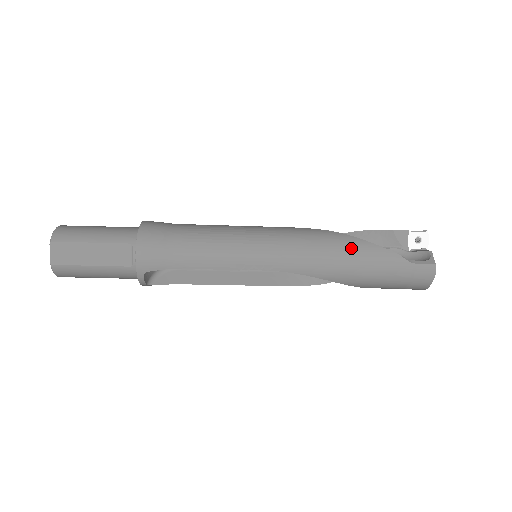
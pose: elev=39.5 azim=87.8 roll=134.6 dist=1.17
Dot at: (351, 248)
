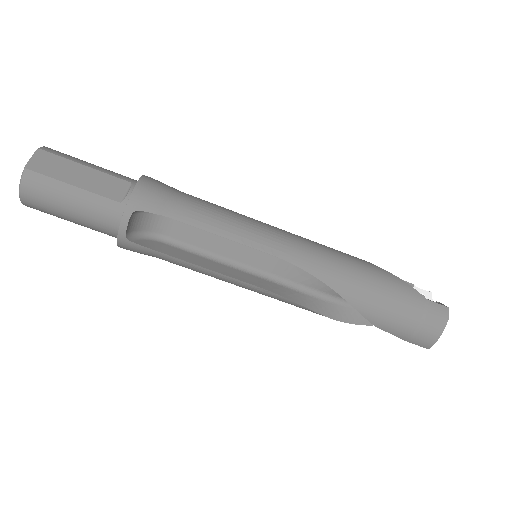
Dot at: (364, 265)
